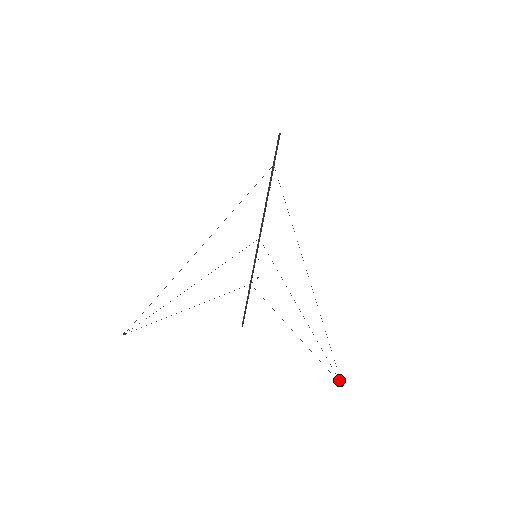
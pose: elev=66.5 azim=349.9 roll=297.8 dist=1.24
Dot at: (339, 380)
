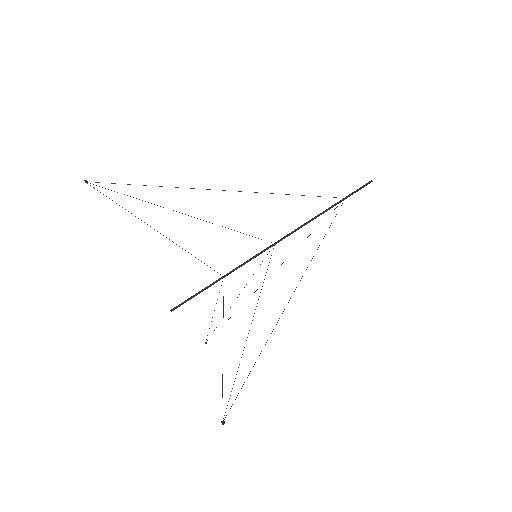
Dot at: occluded
